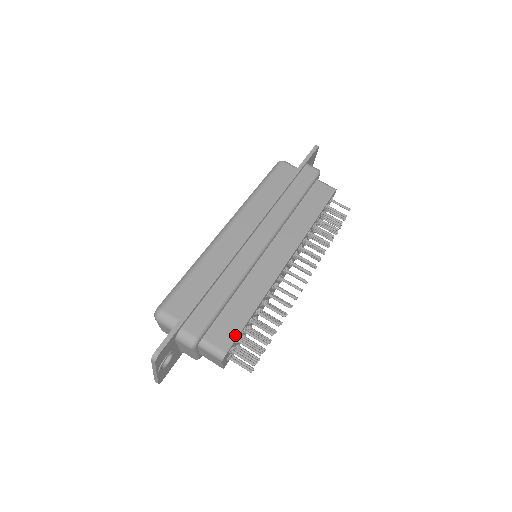
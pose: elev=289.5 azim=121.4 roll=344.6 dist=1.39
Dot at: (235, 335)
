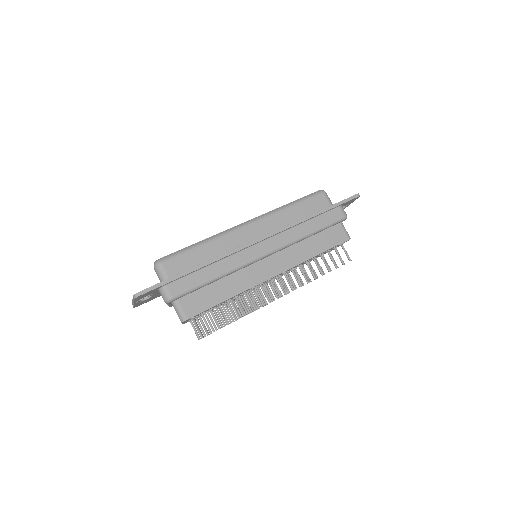
Dot at: (201, 310)
